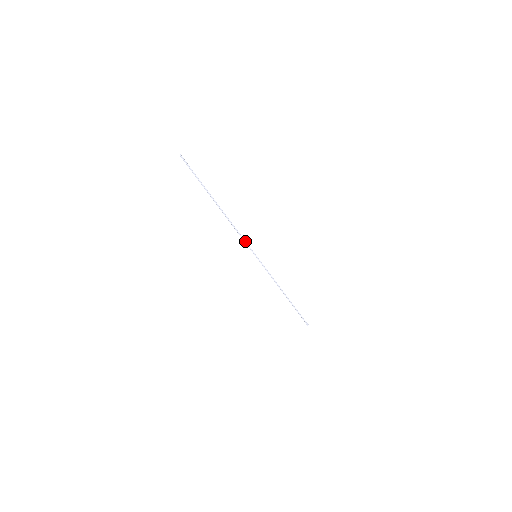
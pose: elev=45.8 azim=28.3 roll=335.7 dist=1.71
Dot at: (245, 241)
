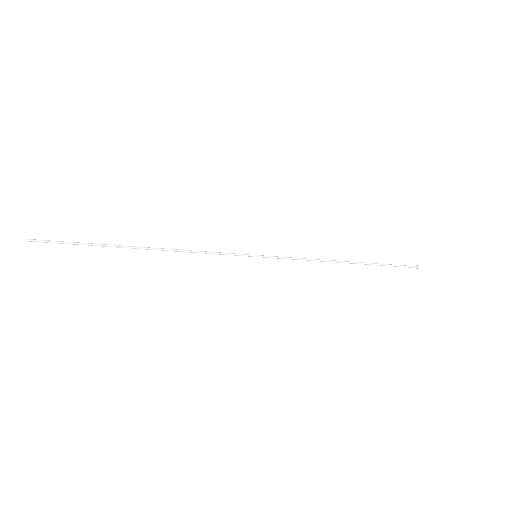
Dot at: (221, 253)
